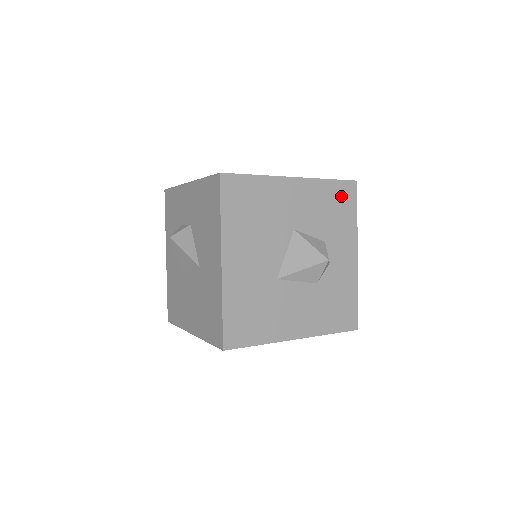
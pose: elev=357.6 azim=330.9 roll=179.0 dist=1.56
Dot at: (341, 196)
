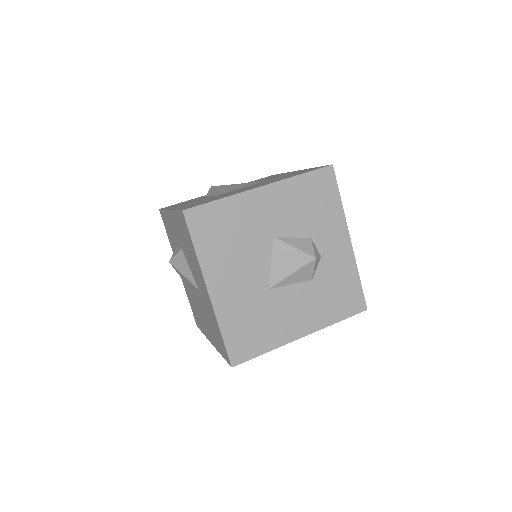
Dot at: (318, 187)
